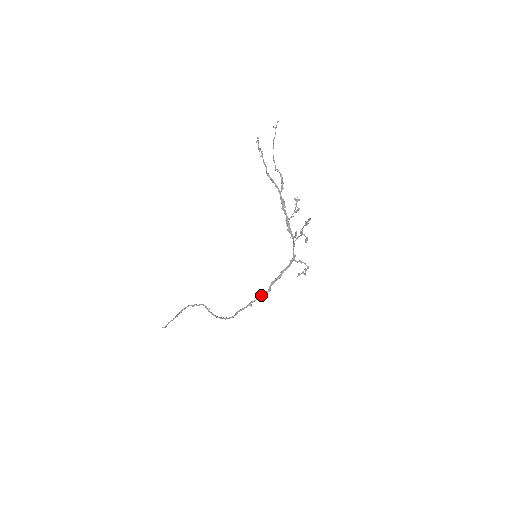
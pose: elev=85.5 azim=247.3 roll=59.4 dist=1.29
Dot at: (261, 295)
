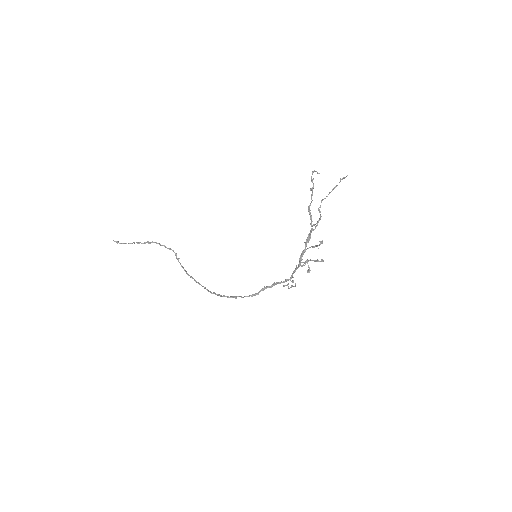
Dot at: (249, 295)
